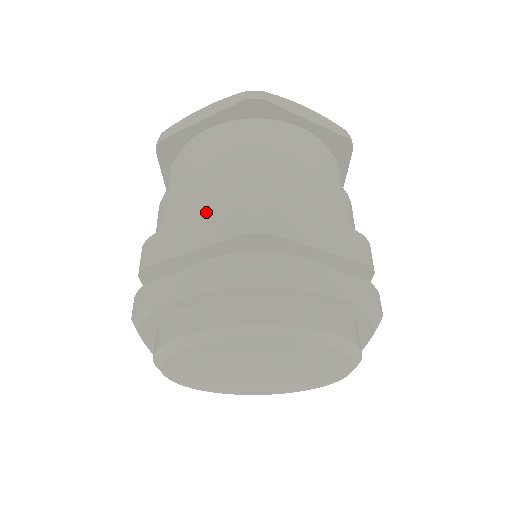
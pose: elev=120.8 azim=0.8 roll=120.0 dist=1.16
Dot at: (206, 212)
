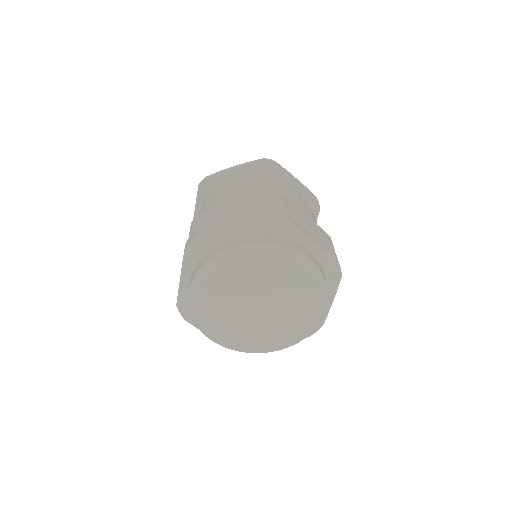
Dot at: (241, 199)
